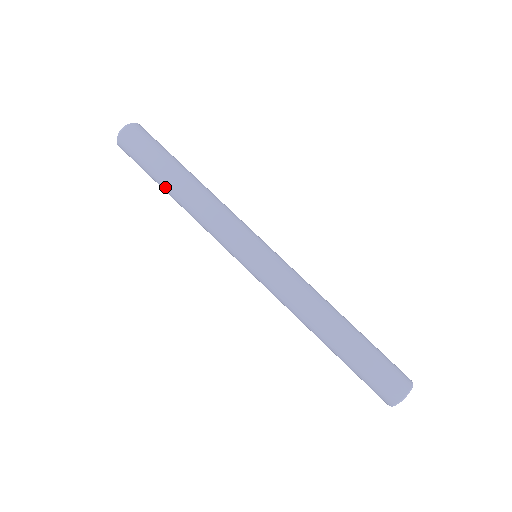
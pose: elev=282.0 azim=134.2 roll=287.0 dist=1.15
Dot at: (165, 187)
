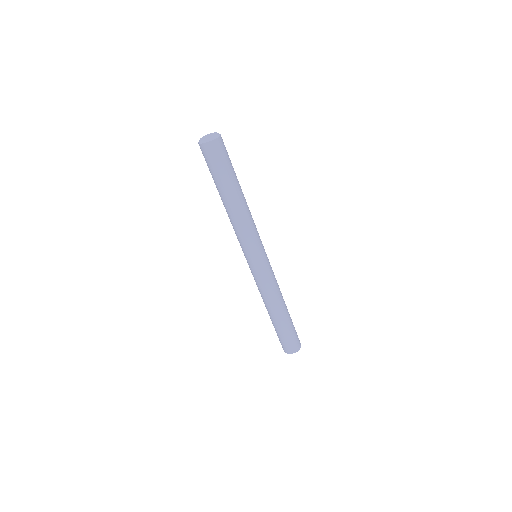
Dot at: occluded
